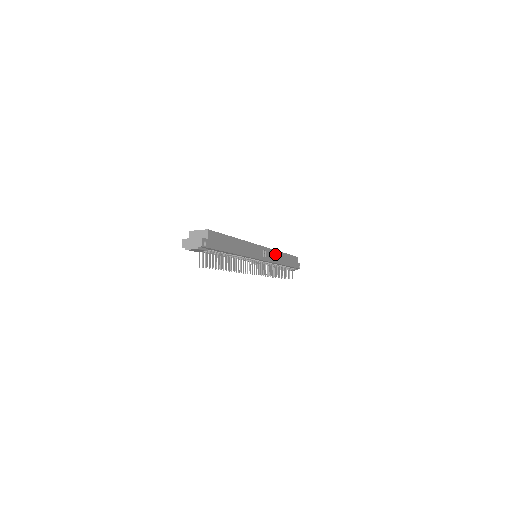
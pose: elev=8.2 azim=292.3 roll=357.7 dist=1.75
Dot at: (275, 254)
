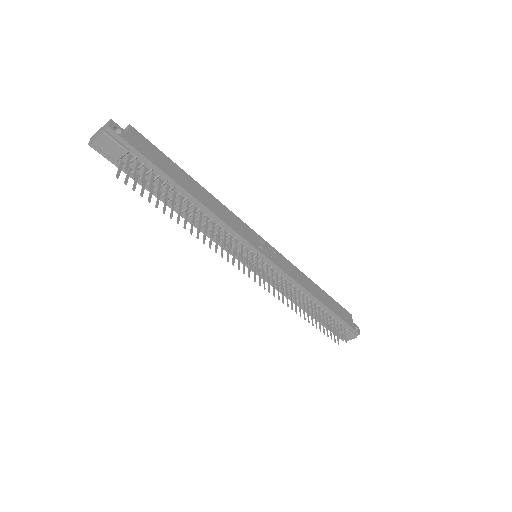
Dot at: (295, 271)
